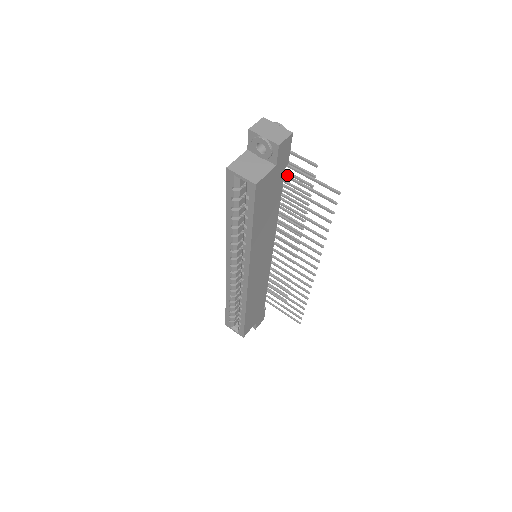
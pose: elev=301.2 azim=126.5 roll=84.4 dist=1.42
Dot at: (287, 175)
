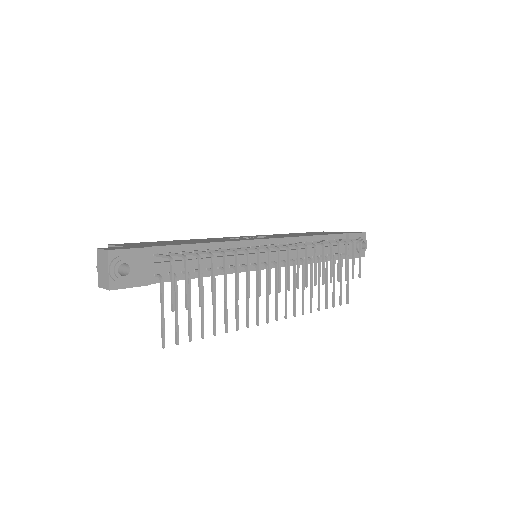
Dot at: (174, 280)
